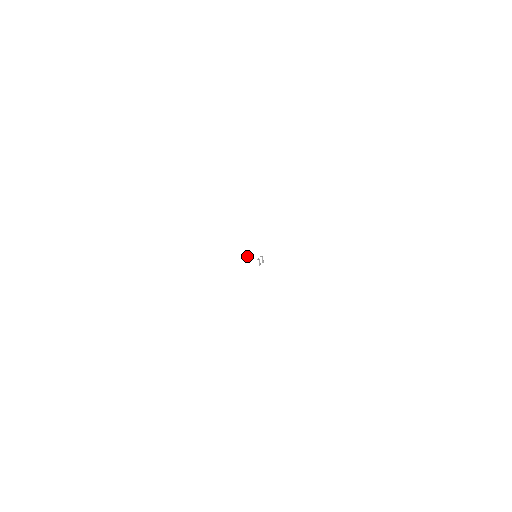
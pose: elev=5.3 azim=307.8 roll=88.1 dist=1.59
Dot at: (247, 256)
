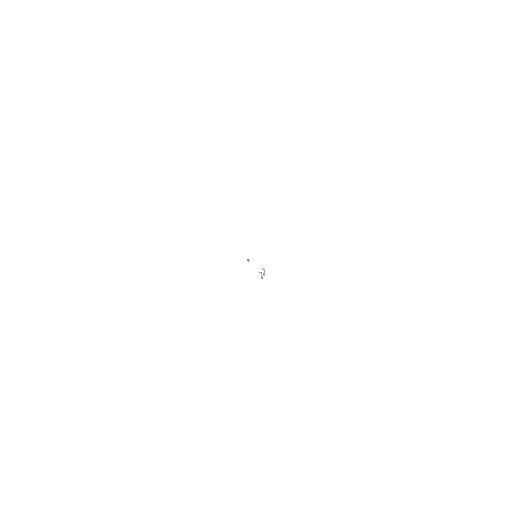
Dot at: (249, 260)
